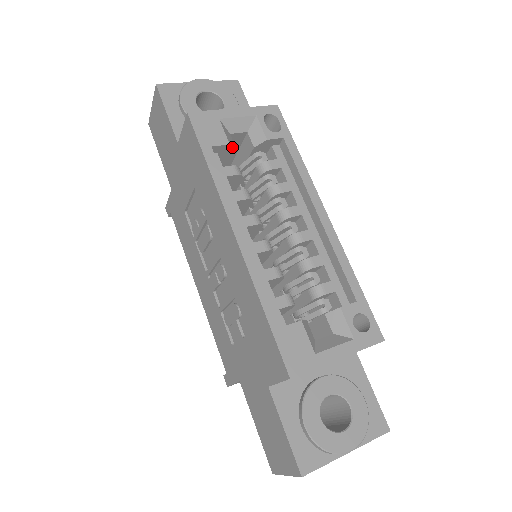
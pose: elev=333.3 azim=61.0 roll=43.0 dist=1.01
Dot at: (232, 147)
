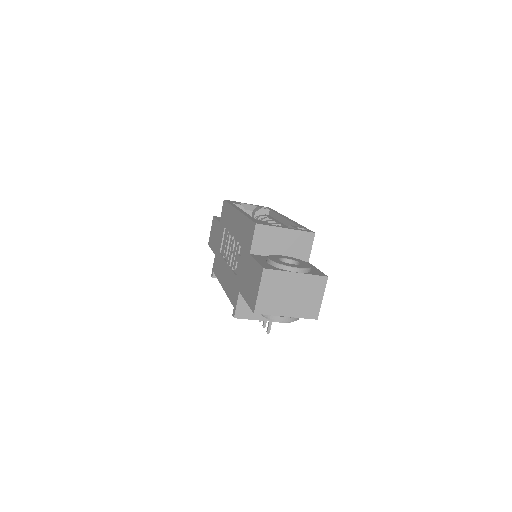
Dot at: (243, 208)
